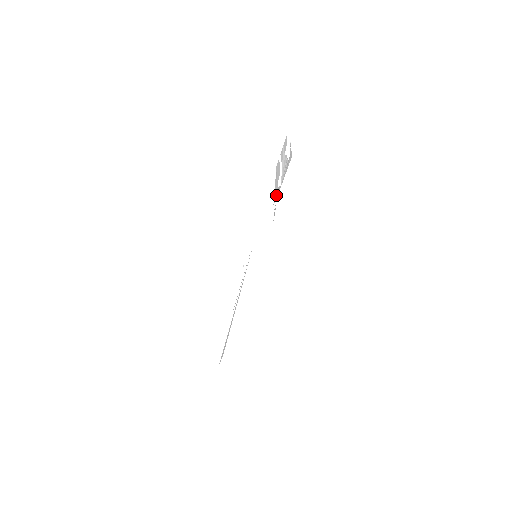
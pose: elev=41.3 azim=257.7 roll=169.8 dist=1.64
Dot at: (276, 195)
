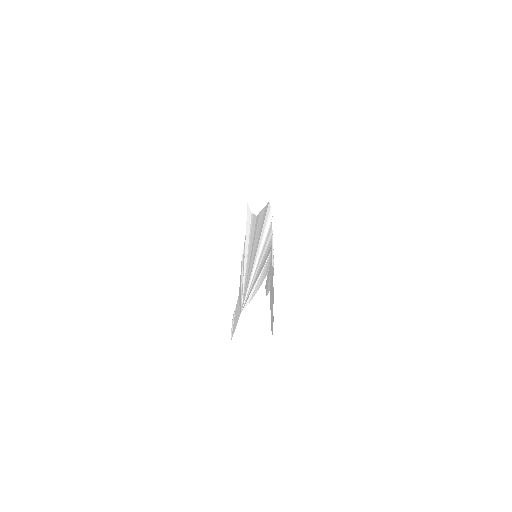
Dot at: occluded
